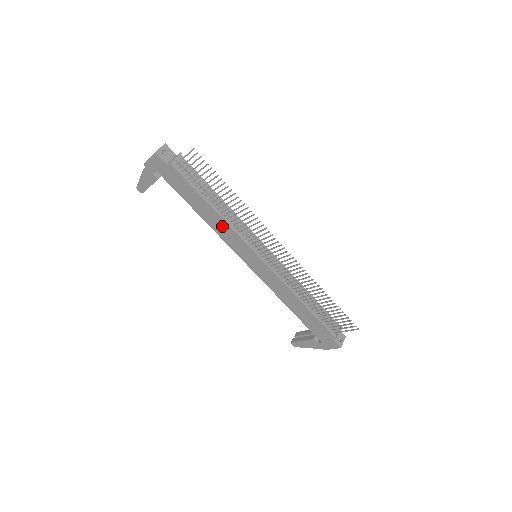
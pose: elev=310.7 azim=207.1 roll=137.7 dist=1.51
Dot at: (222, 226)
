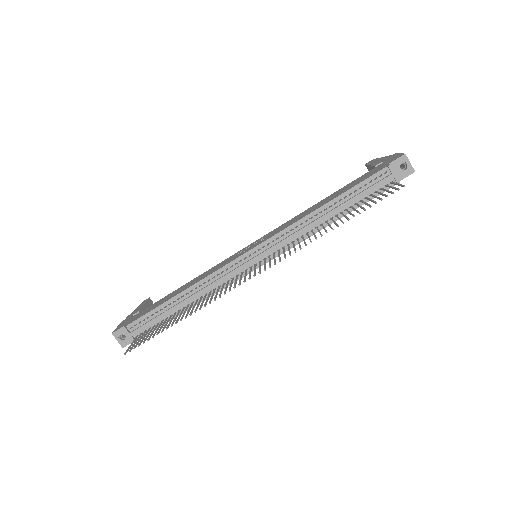
Dot at: occluded
